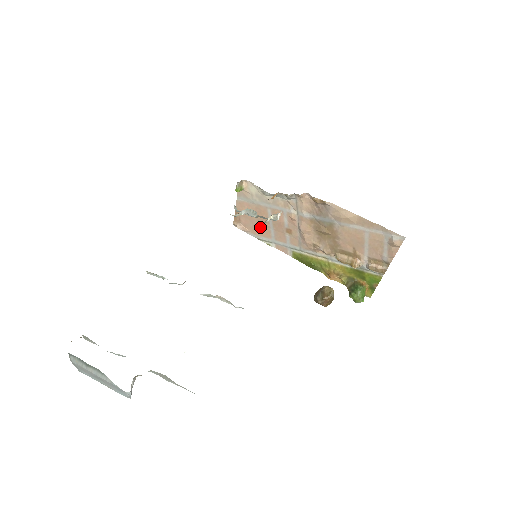
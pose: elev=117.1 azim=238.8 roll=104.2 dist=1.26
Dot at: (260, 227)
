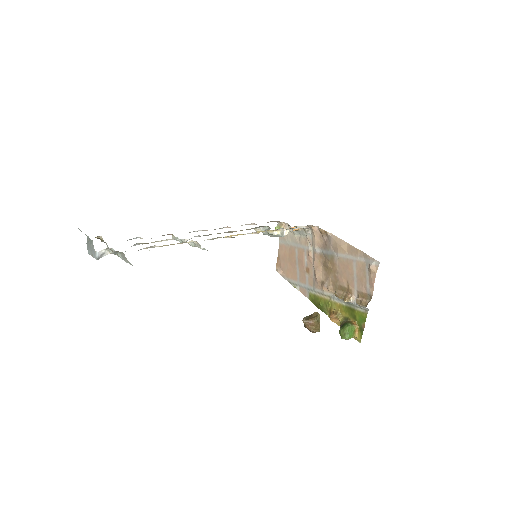
Dot at: (291, 269)
